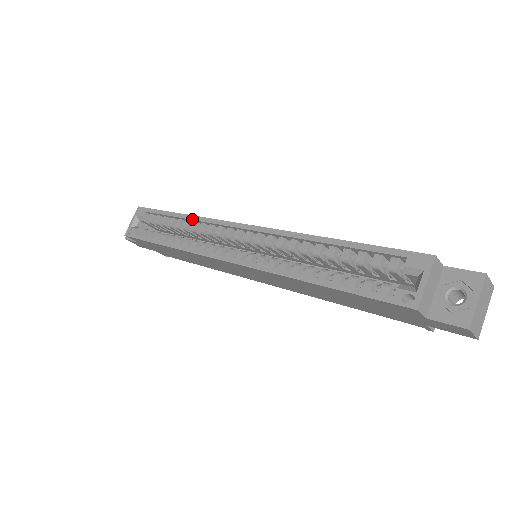
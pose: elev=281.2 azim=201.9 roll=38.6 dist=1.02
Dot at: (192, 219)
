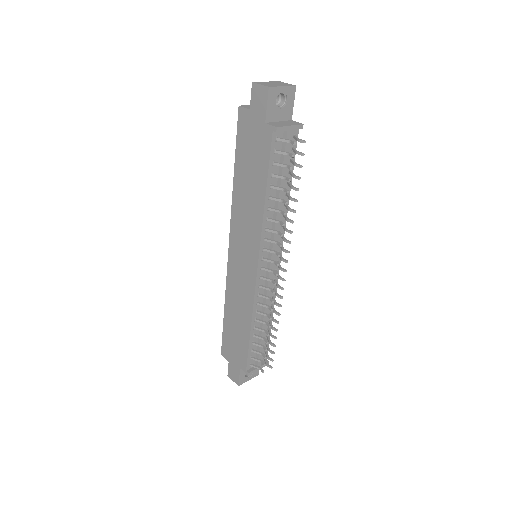
Dot at: occluded
